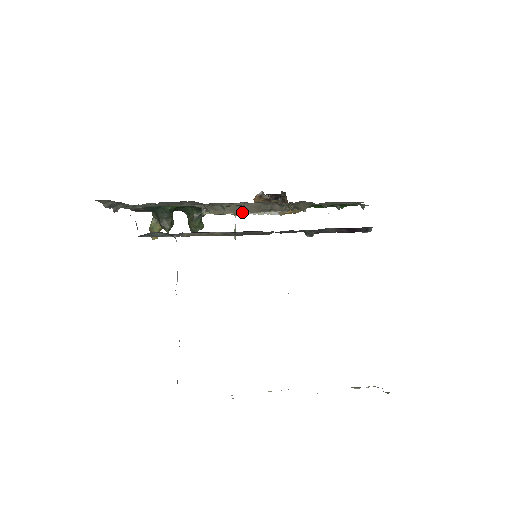
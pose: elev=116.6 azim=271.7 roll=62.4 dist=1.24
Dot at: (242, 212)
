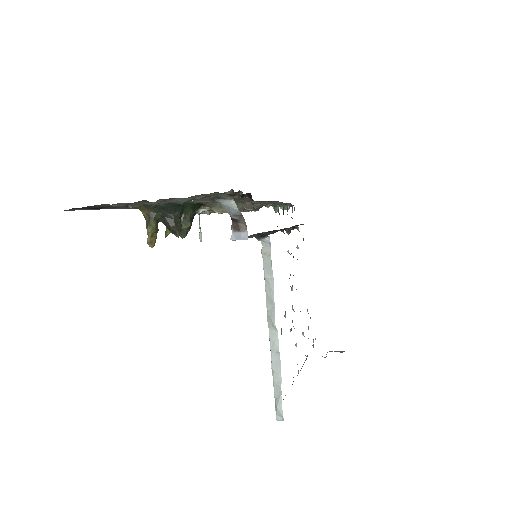
Dot at: (243, 211)
